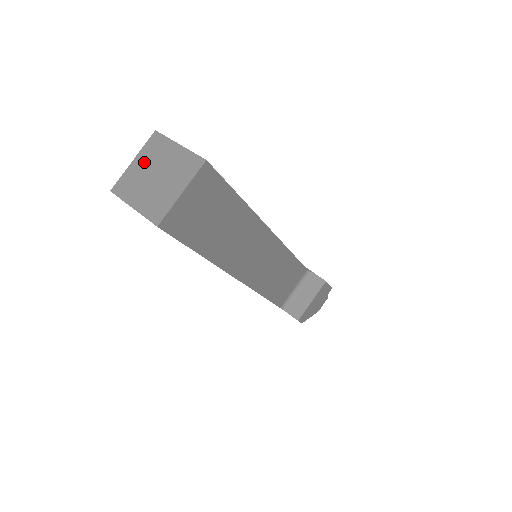
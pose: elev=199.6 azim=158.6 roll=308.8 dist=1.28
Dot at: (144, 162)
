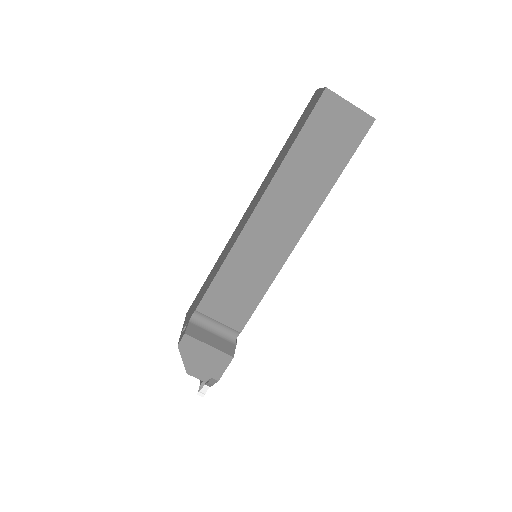
Dot at: occluded
